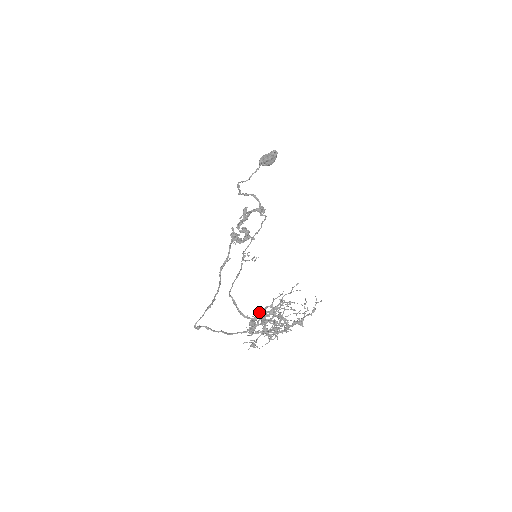
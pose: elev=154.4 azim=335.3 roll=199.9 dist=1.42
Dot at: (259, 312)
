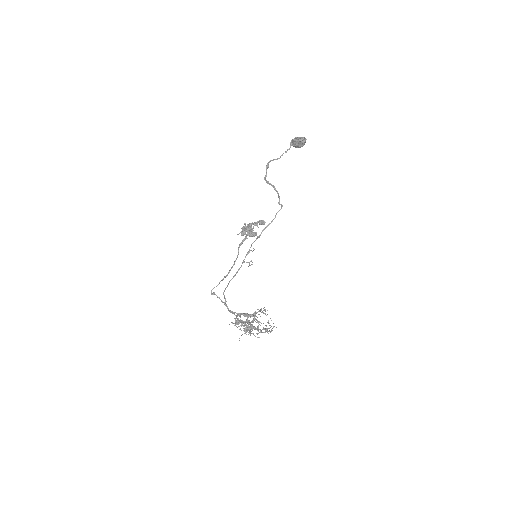
Dot at: (235, 320)
